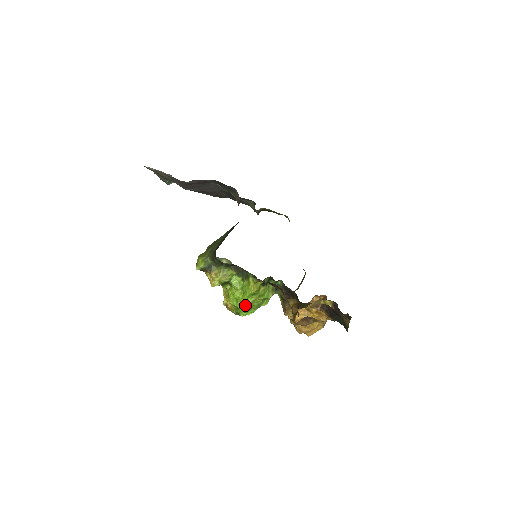
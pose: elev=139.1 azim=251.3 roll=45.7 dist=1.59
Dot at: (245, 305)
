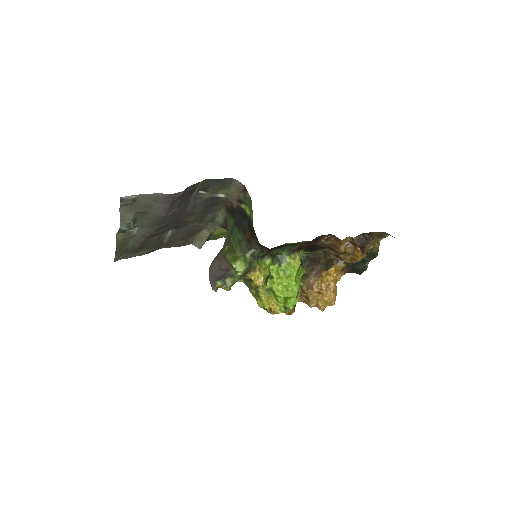
Dot at: (297, 287)
